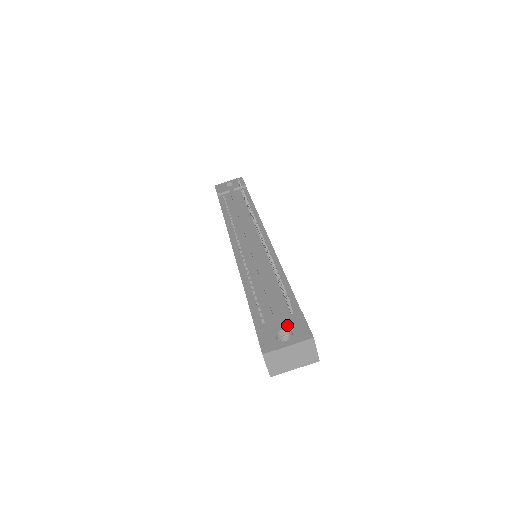
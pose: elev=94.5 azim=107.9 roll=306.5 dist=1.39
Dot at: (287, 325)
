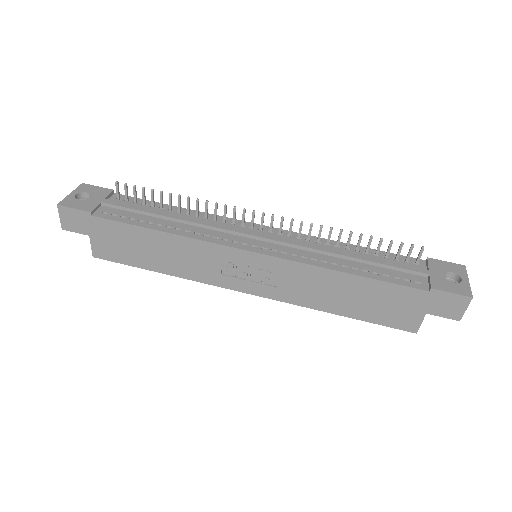
Dot at: (440, 271)
